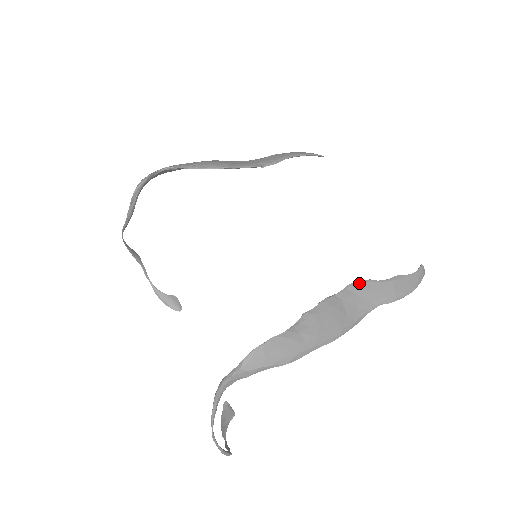
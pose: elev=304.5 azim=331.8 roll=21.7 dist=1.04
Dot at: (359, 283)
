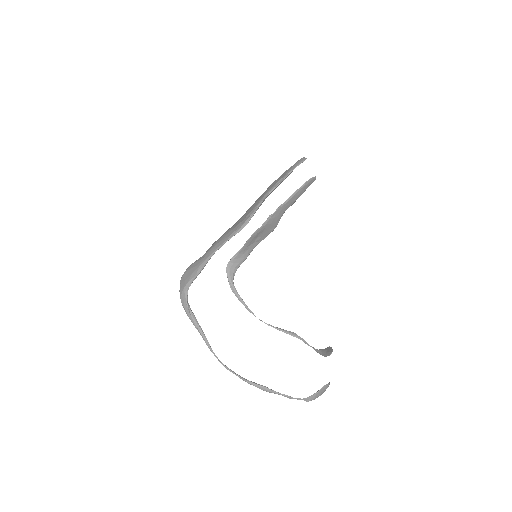
Dot at: (250, 207)
